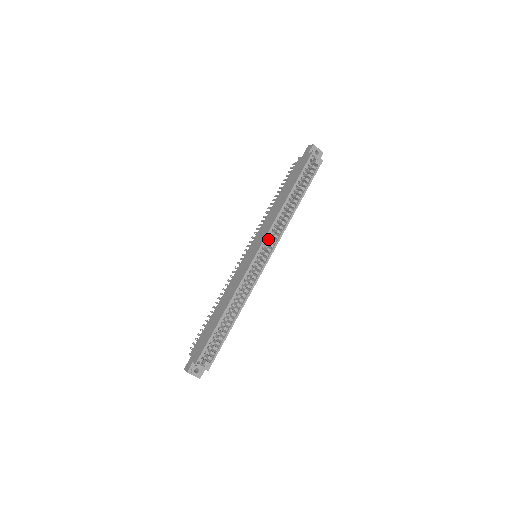
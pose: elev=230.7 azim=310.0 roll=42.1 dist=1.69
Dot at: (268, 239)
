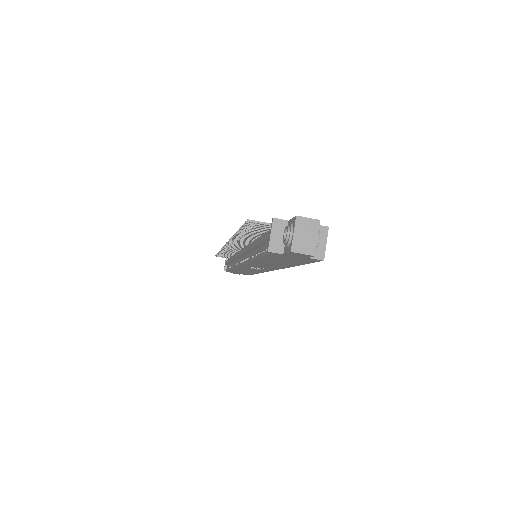
Dot at: occluded
